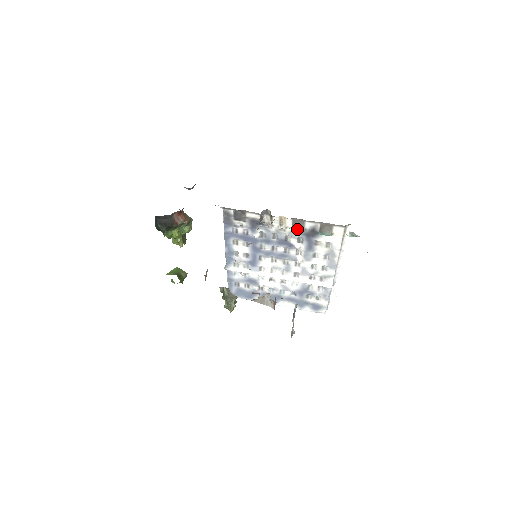
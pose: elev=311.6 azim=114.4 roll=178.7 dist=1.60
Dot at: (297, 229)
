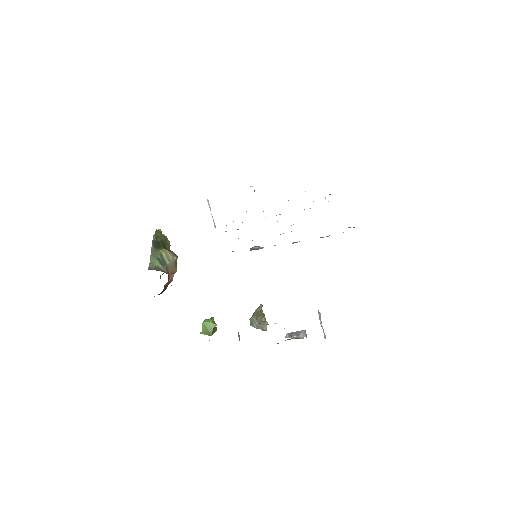
Dot at: occluded
